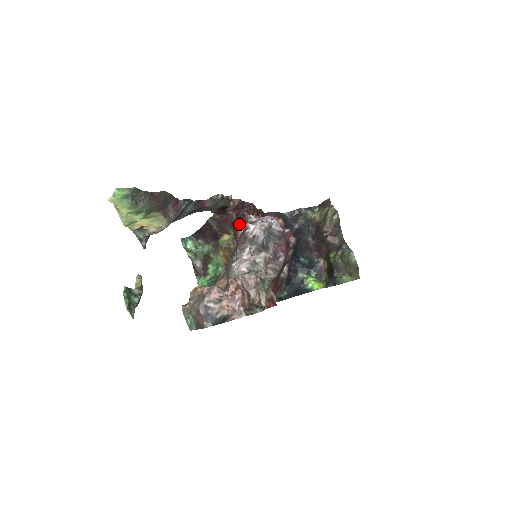
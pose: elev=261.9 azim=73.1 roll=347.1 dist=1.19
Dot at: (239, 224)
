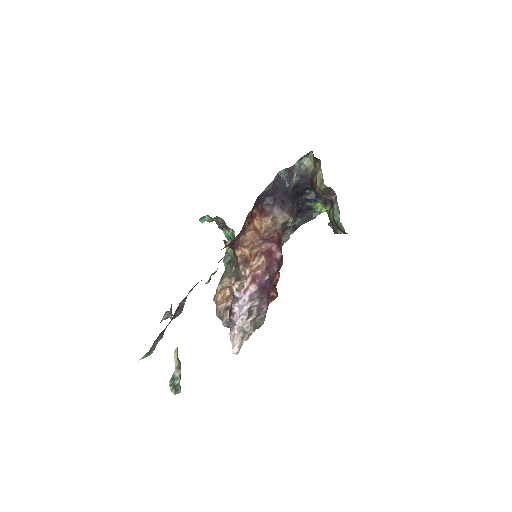
Dot at: (234, 247)
